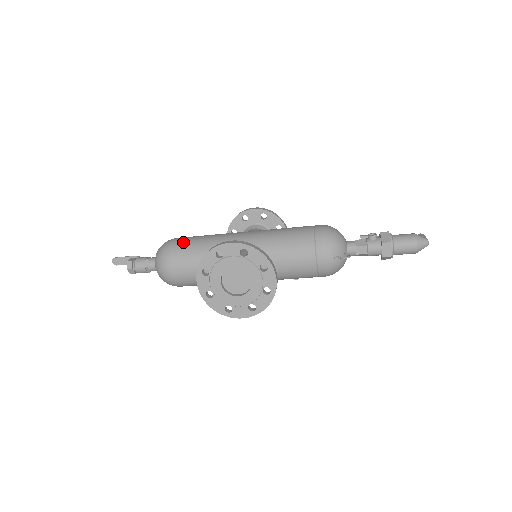
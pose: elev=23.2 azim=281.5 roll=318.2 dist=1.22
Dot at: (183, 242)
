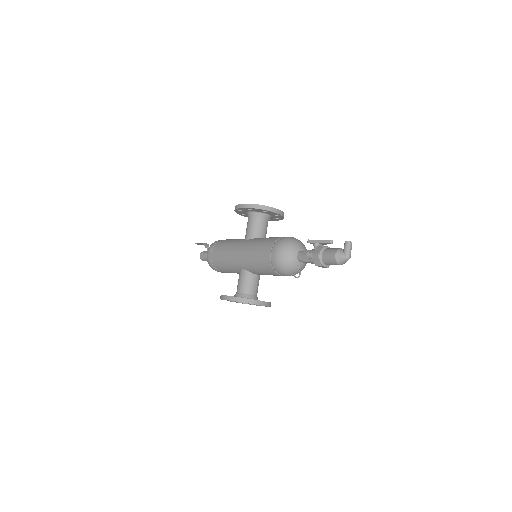
Dot at: (213, 259)
